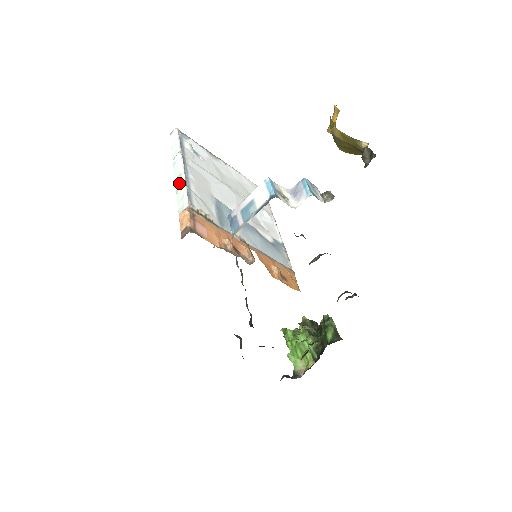
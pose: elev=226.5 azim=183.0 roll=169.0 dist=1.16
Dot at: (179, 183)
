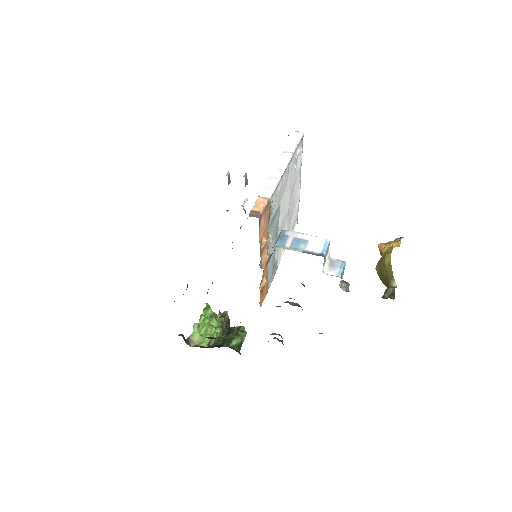
Dot at: (276, 174)
